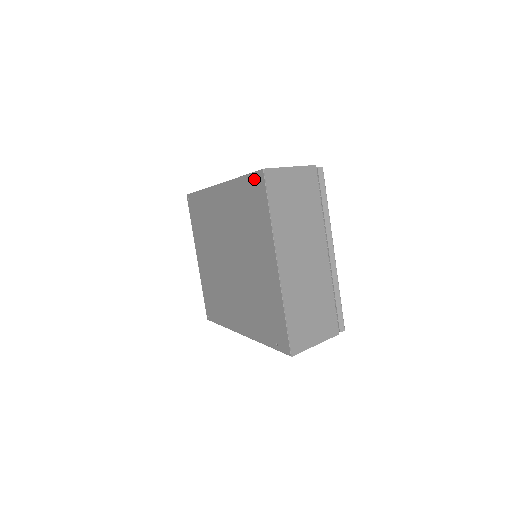
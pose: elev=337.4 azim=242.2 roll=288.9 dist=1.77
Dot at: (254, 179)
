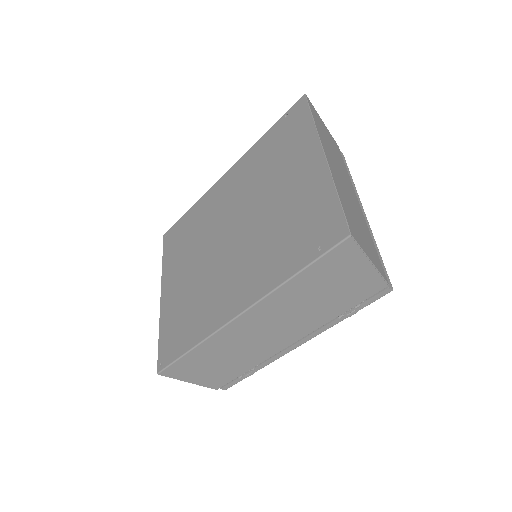
Dot at: (289, 112)
